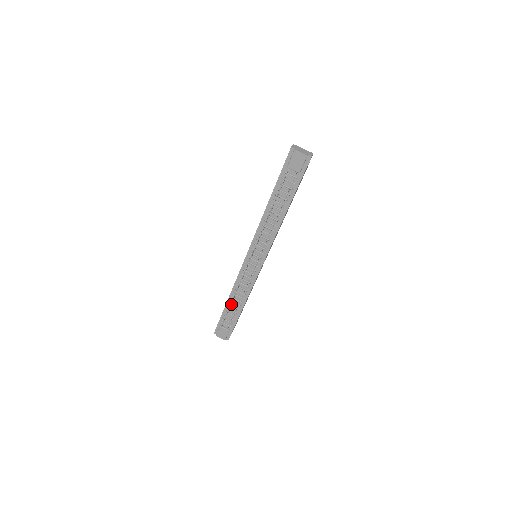
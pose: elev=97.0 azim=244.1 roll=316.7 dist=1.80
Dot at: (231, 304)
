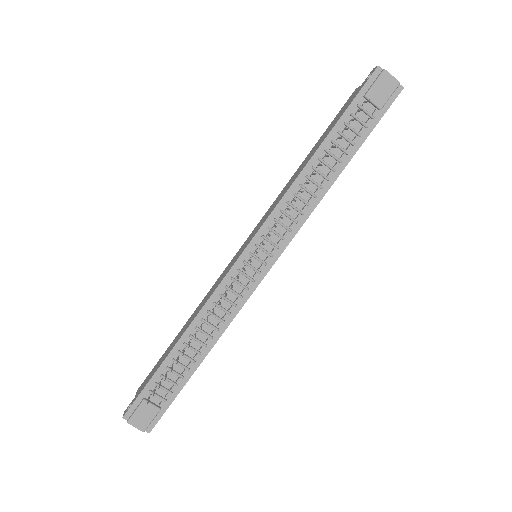
Dot at: (184, 349)
